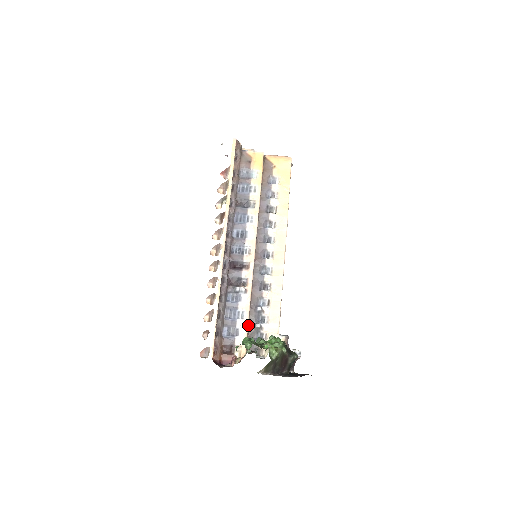
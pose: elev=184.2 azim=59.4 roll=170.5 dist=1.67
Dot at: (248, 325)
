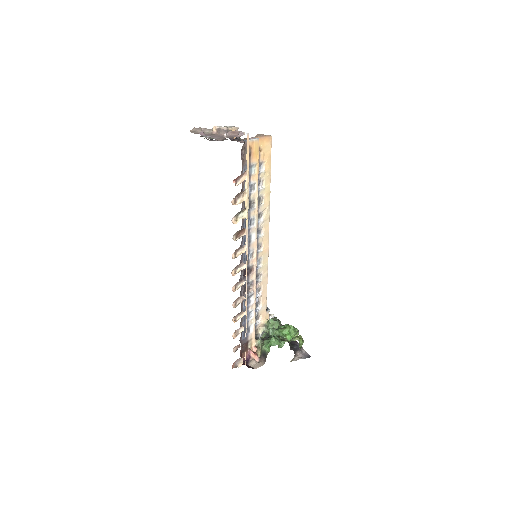
Dot at: occluded
